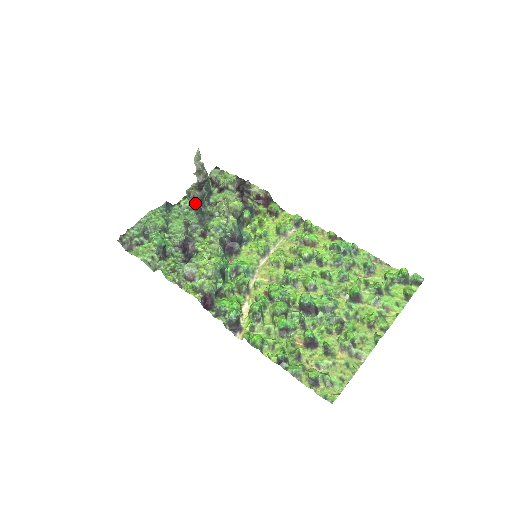
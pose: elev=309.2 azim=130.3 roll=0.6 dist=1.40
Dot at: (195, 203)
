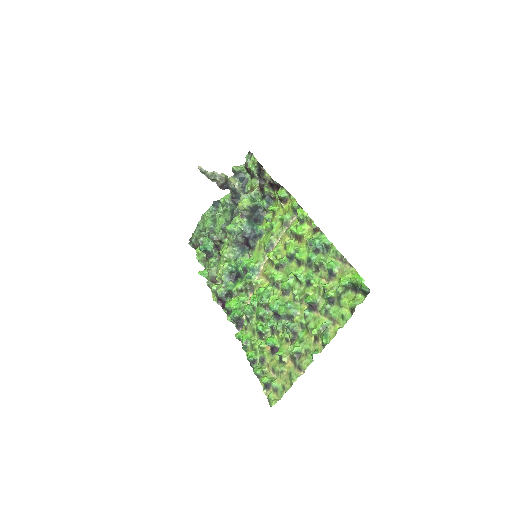
Dot at: (231, 198)
